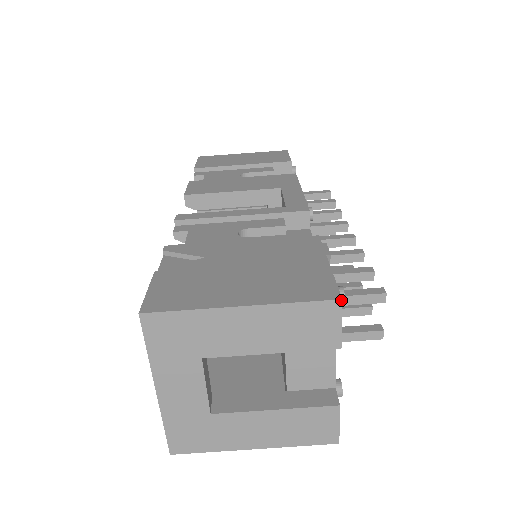
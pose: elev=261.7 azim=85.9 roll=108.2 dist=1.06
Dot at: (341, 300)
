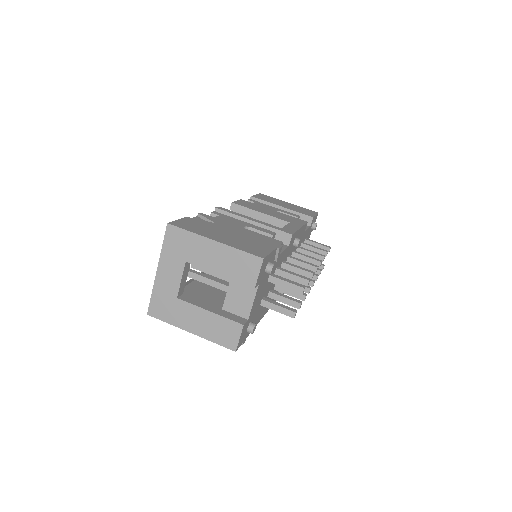
Dot at: (263, 259)
